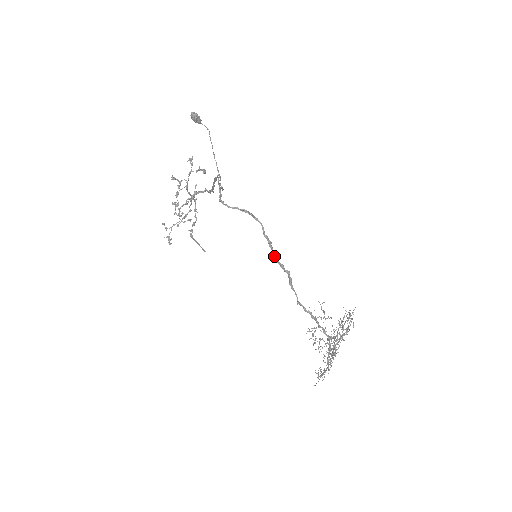
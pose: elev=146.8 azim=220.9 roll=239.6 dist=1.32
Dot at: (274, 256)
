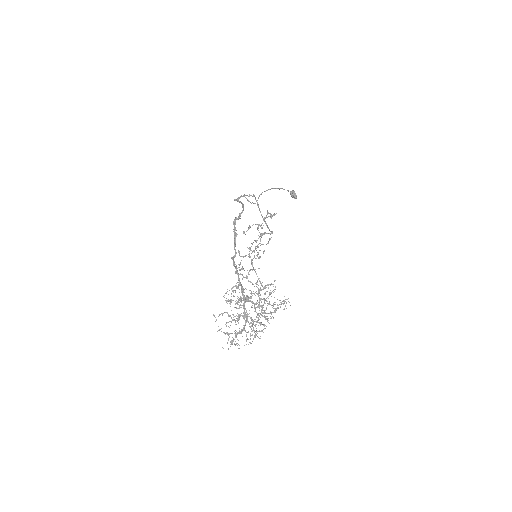
Dot at: (234, 223)
